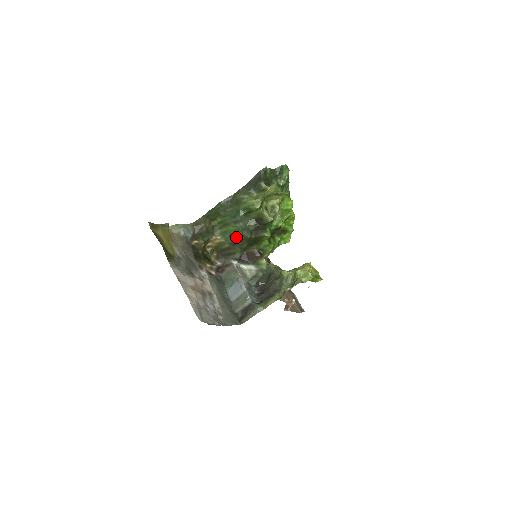
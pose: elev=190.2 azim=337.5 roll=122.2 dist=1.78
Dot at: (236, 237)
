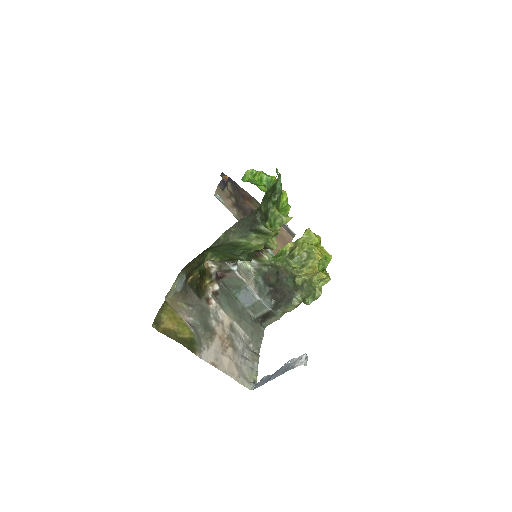
Dot at: occluded
